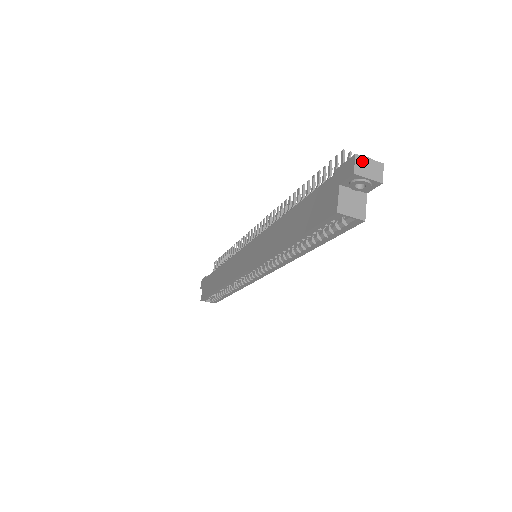
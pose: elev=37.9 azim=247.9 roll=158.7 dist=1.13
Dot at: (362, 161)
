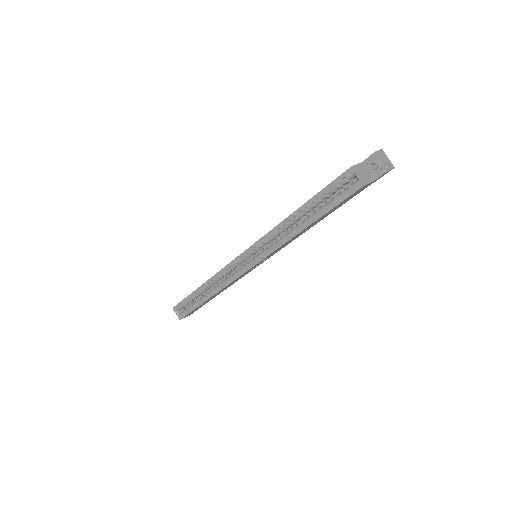
Dot at: (384, 154)
